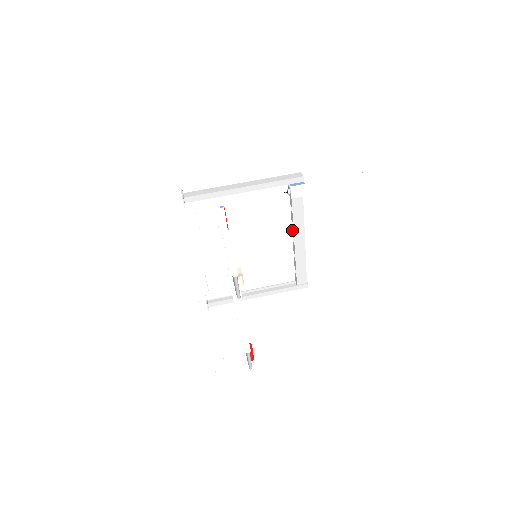
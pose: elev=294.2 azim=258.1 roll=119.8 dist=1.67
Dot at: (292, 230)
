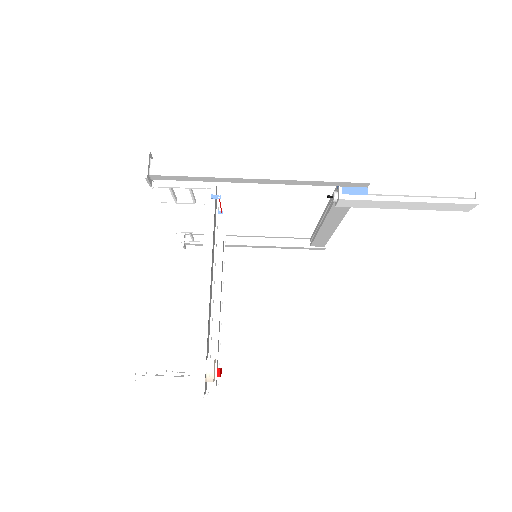
Dot at: (325, 210)
